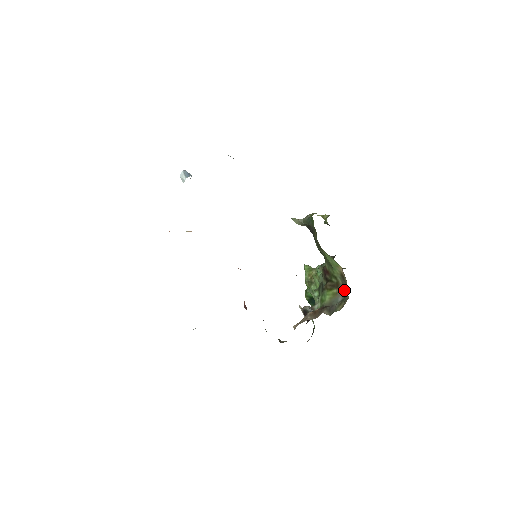
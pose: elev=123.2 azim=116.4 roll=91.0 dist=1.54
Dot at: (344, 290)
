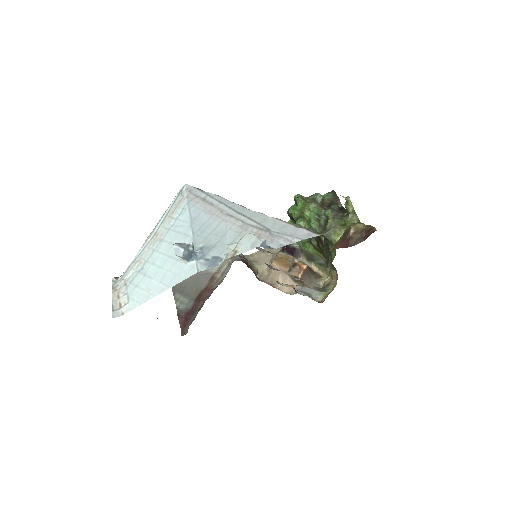
Dot at: occluded
